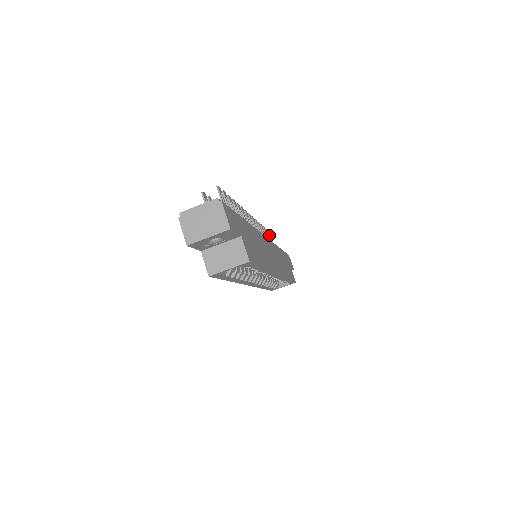
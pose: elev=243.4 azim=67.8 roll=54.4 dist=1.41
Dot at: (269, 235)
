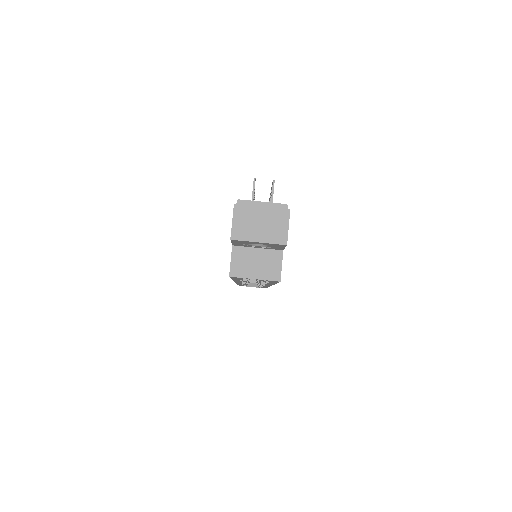
Dot at: occluded
